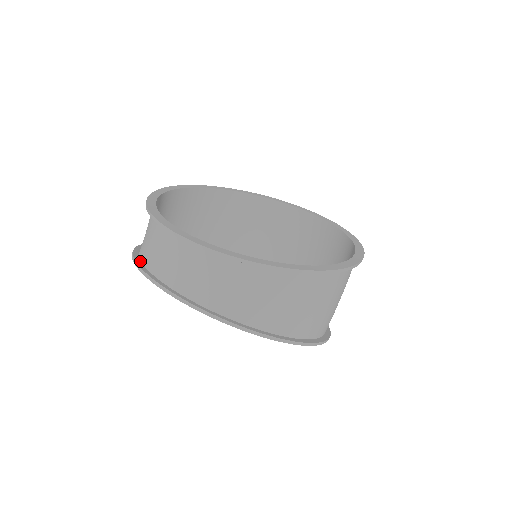
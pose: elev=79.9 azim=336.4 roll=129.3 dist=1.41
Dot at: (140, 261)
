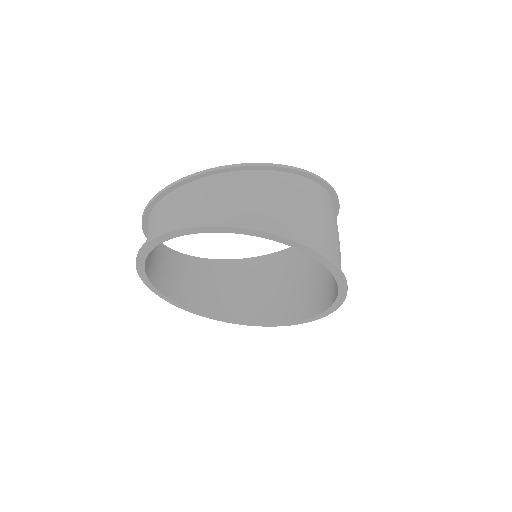
Dot at: (144, 273)
